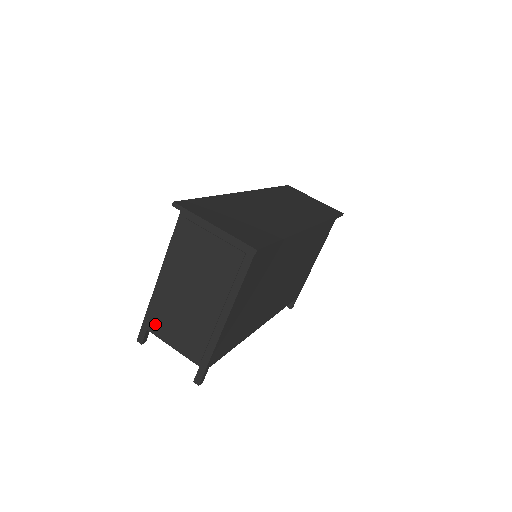
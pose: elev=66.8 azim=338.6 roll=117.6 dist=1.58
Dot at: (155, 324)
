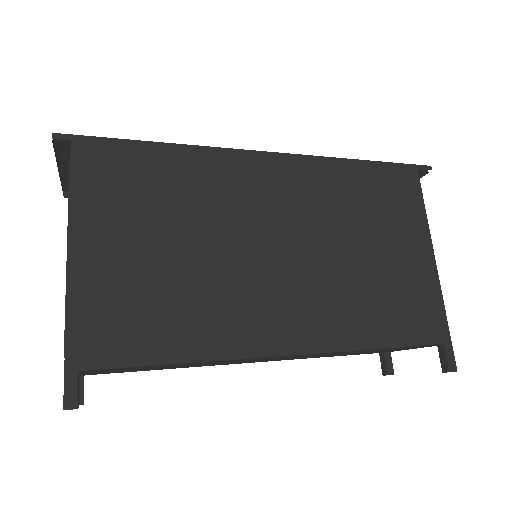
Dot at: occluded
